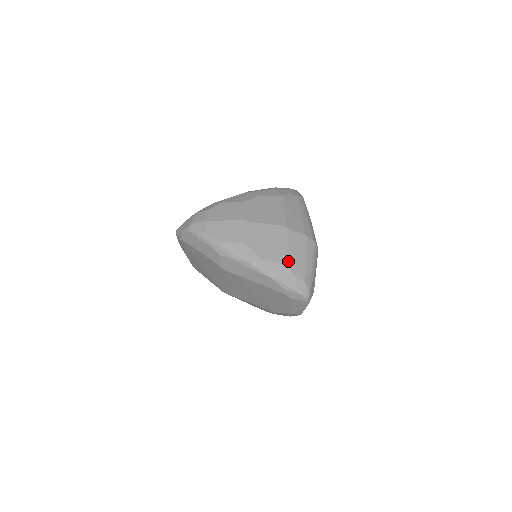
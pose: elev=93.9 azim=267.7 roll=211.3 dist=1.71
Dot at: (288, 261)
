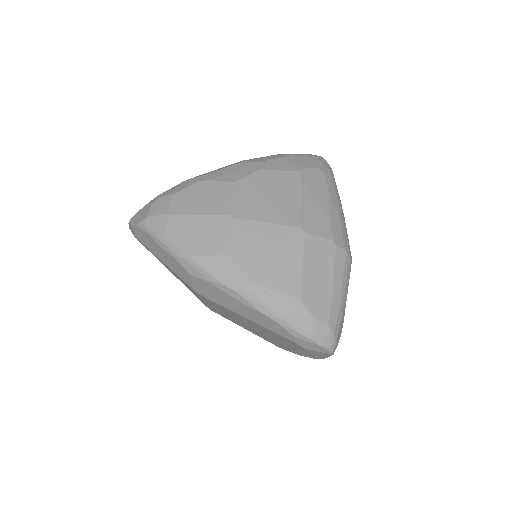
Dot at: (302, 290)
